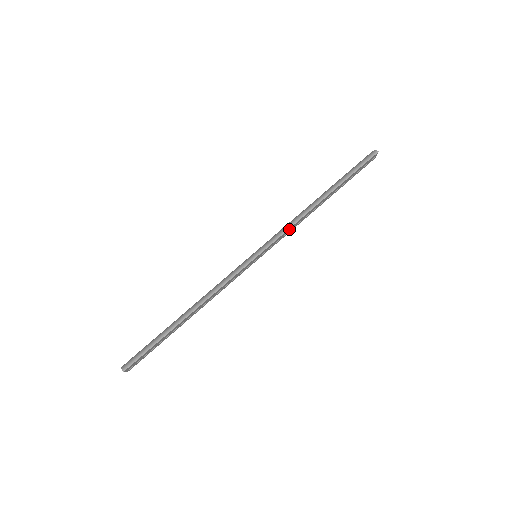
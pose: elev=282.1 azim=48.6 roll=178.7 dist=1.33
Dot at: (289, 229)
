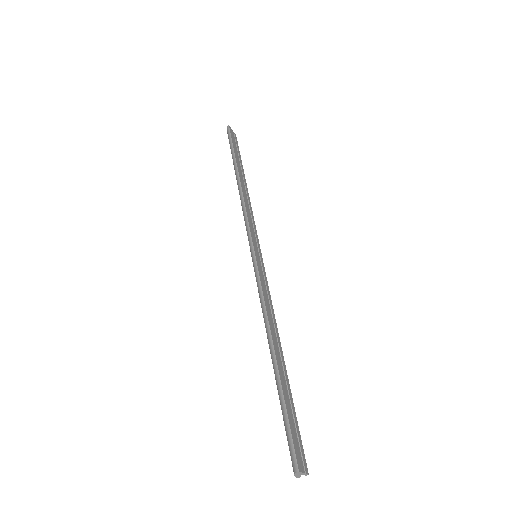
Dot at: (247, 214)
